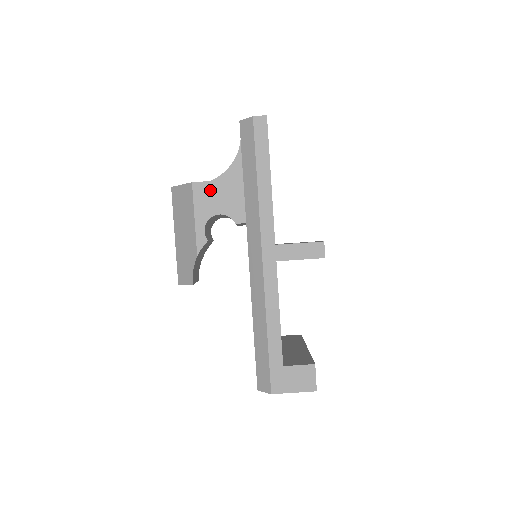
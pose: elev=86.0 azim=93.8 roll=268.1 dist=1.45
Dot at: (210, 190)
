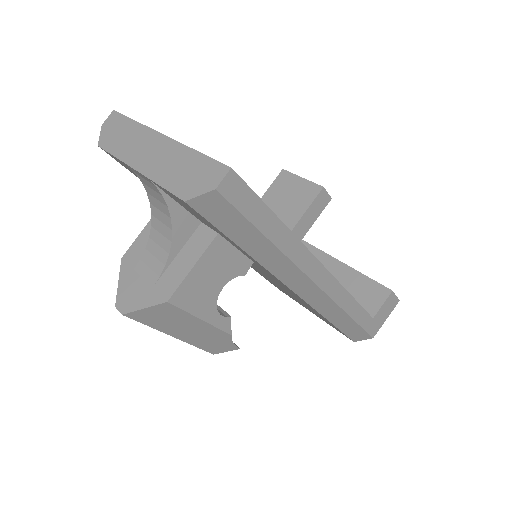
Dot at: (193, 284)
